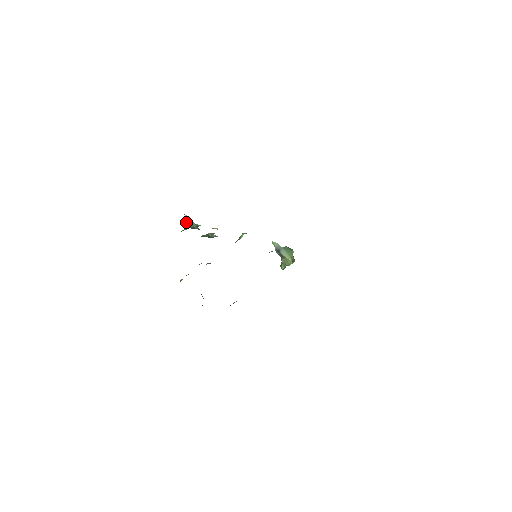
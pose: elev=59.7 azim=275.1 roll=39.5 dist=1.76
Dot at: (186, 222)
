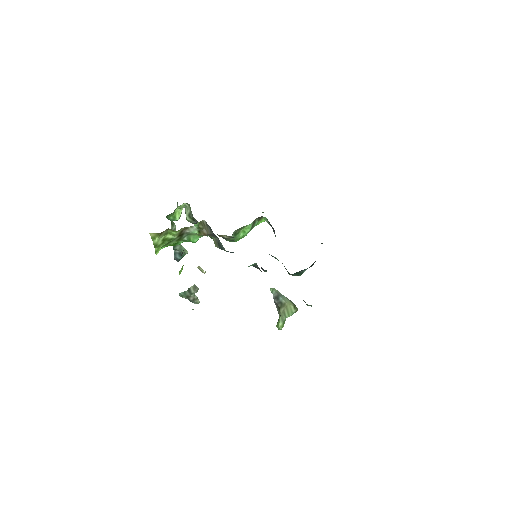
Dot at: occluded
